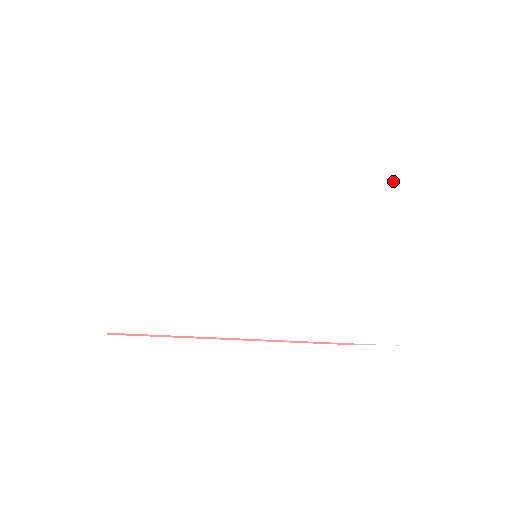
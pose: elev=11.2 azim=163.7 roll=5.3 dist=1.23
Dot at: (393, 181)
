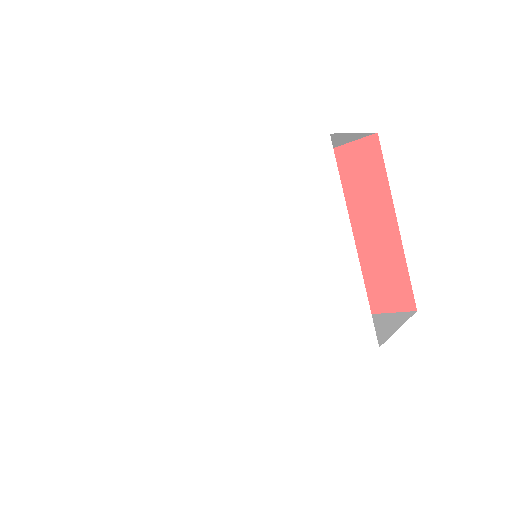
Dot at: (324, 136)
